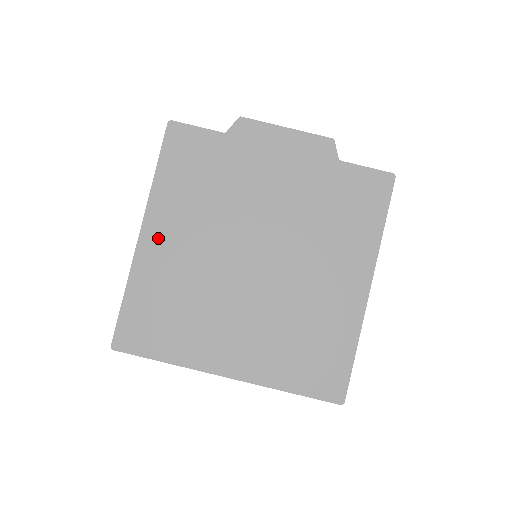
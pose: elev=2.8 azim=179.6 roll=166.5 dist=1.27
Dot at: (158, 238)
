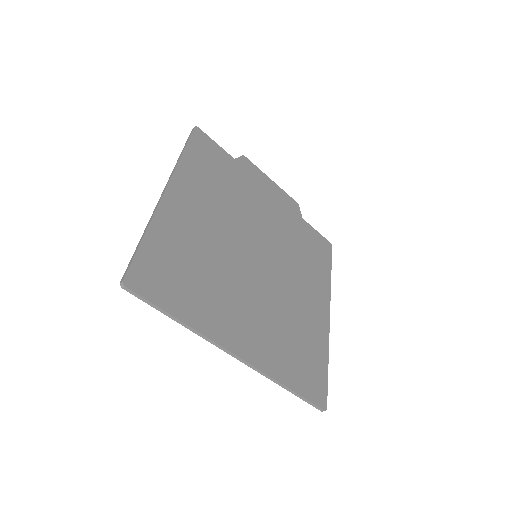
Dot at: (182, 201)
